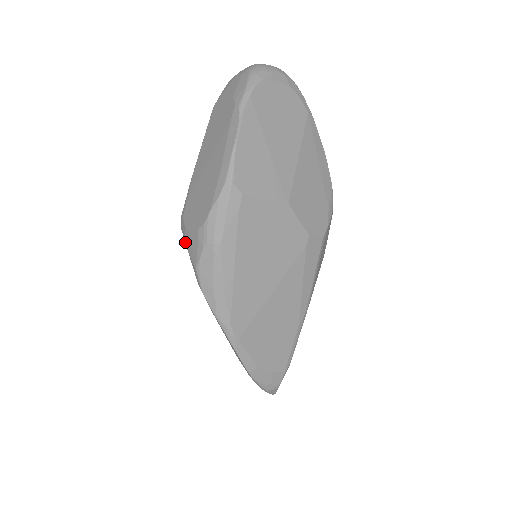
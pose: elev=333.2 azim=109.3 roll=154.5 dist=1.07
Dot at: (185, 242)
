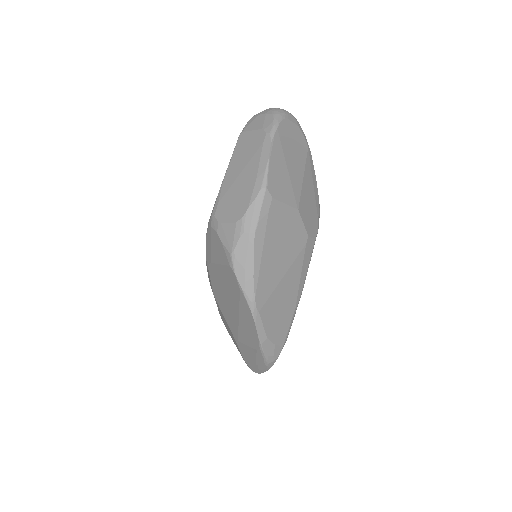
Dot at: (218, 235)
